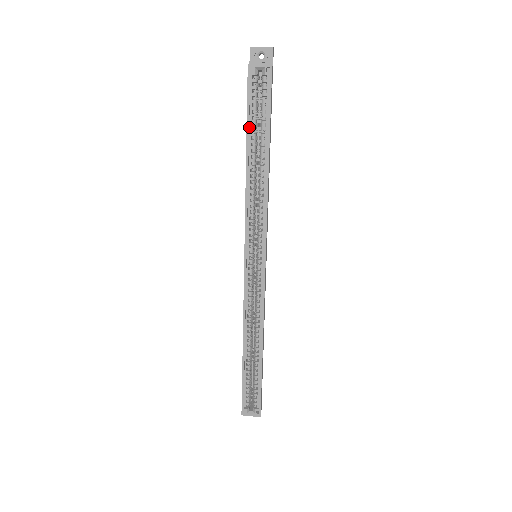
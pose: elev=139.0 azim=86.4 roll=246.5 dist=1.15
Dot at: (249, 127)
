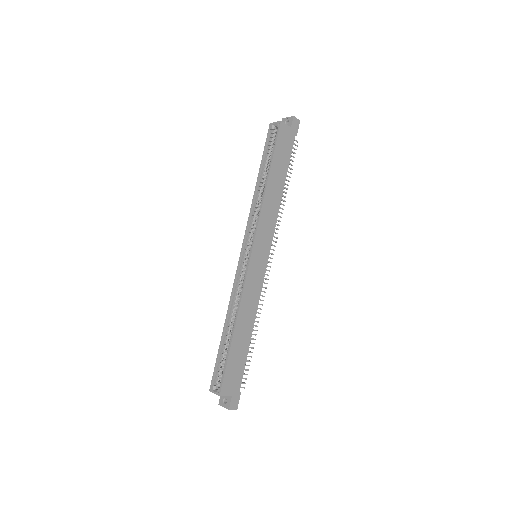
Dot at: (264, 160)
